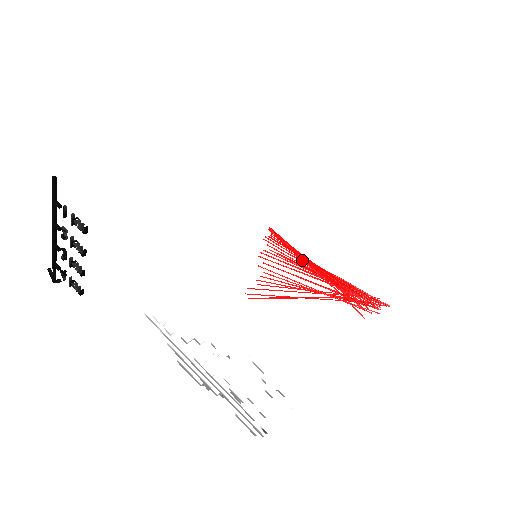
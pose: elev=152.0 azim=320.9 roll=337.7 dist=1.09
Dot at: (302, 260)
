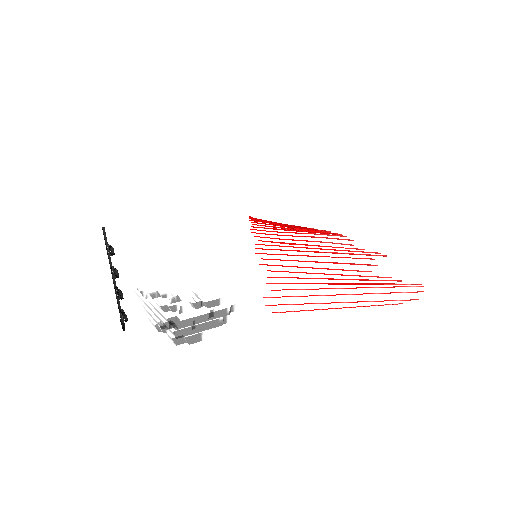
Dot at: (262, 221)
